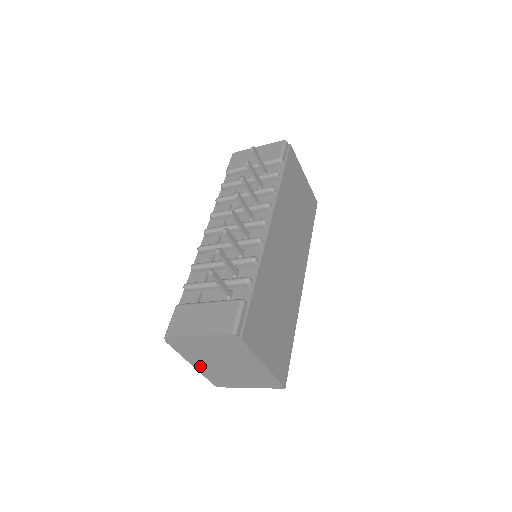
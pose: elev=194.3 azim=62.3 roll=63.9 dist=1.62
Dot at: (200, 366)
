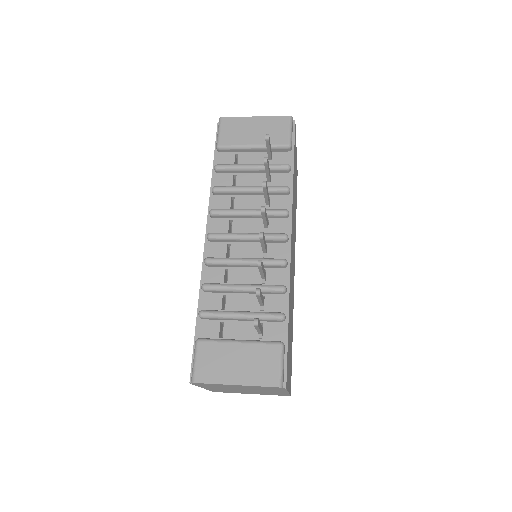
Dot at: (212, 388)
